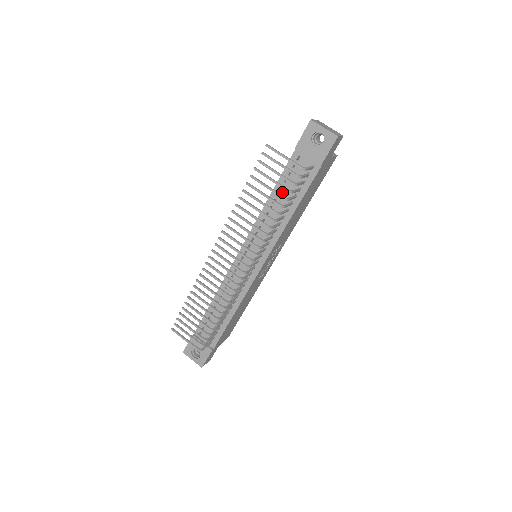
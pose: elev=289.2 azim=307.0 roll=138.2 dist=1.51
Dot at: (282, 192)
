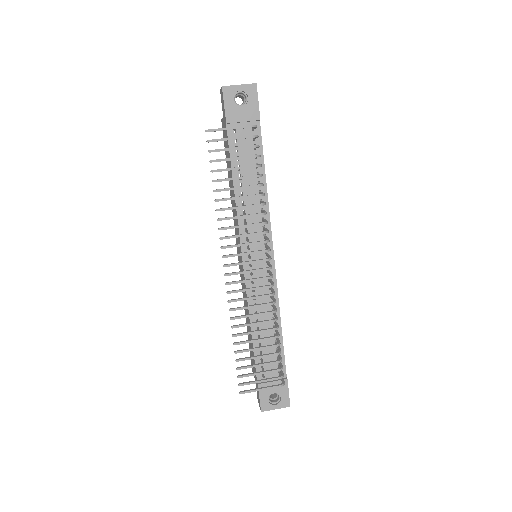
Dot at: (242, 172)
